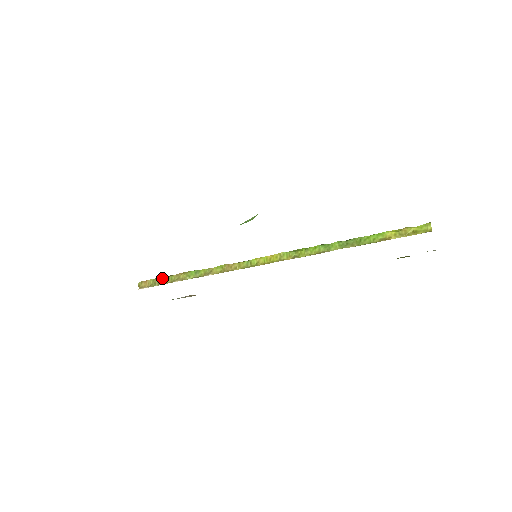
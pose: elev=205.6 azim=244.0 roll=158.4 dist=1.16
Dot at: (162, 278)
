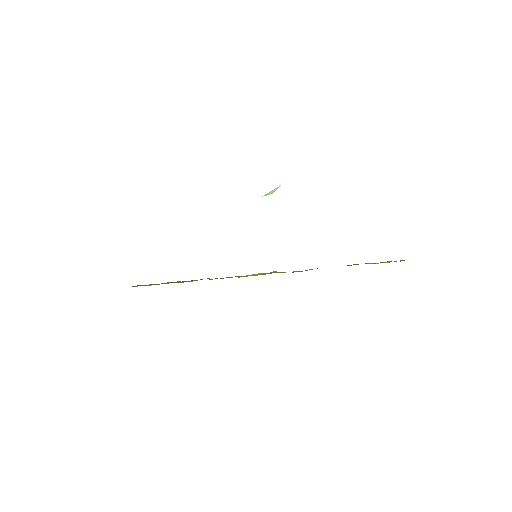
Dot at: occluded
